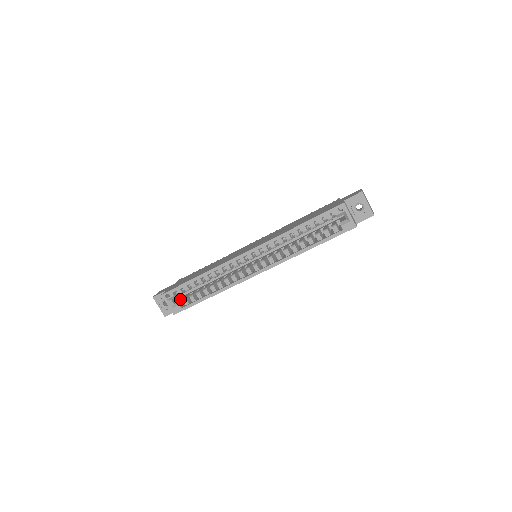
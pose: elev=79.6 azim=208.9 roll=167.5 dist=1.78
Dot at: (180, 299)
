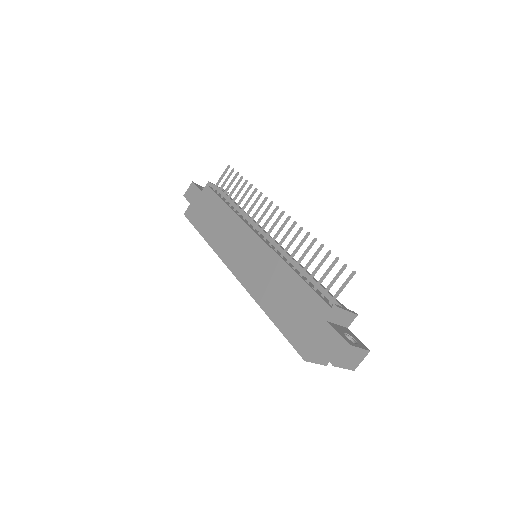
Dot at: occluded
